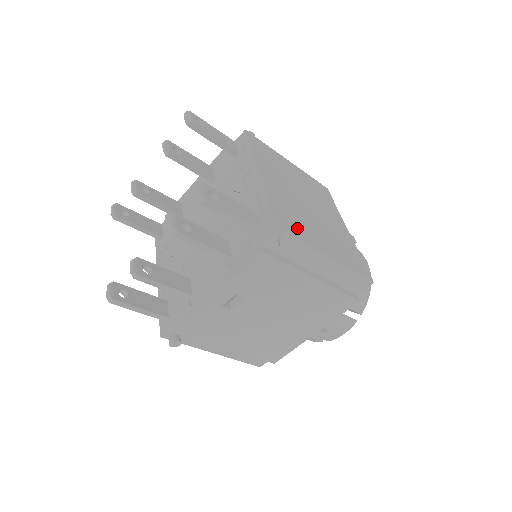
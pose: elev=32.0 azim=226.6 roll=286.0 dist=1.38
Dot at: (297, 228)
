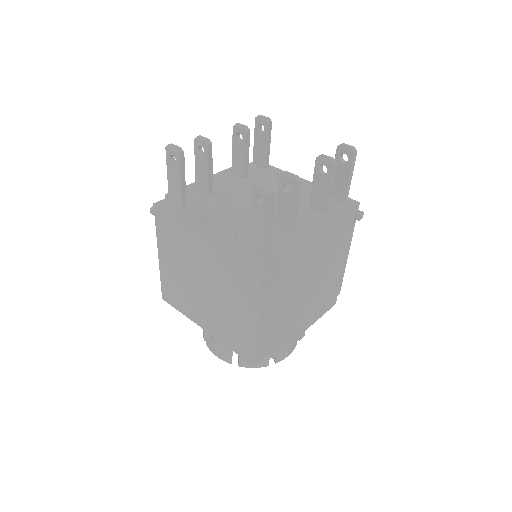
Dot at: occluded
